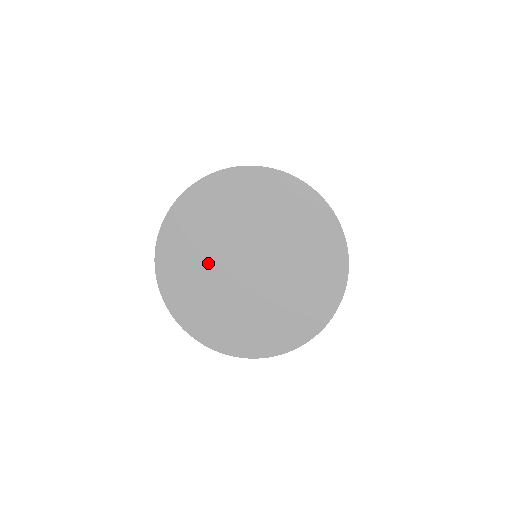
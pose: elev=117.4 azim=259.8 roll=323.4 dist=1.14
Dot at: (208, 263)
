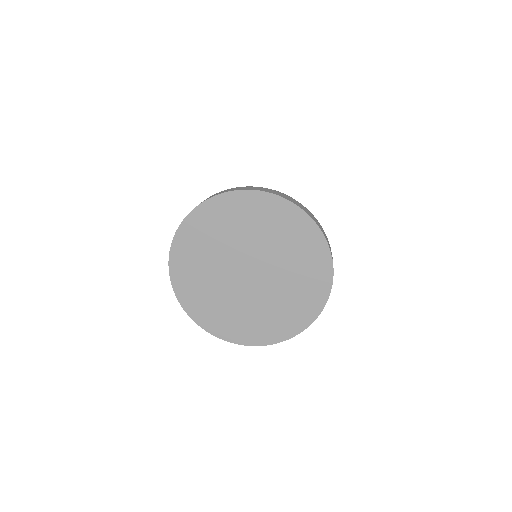
Dot at: (214, 274)
